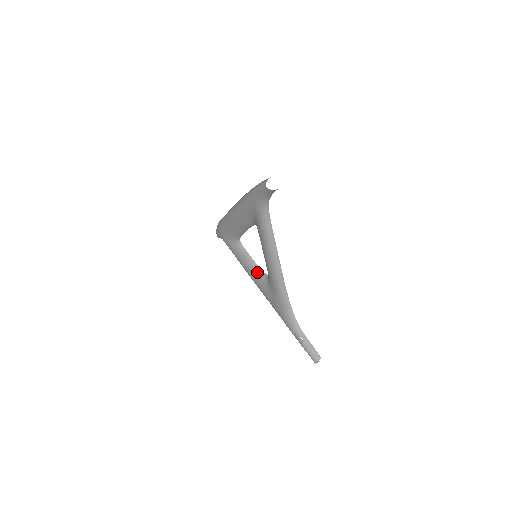
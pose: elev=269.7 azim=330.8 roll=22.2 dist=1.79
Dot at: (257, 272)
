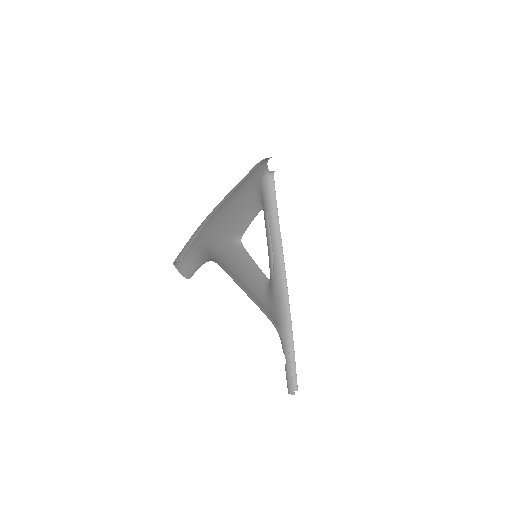
Dot at: (269, 261)
